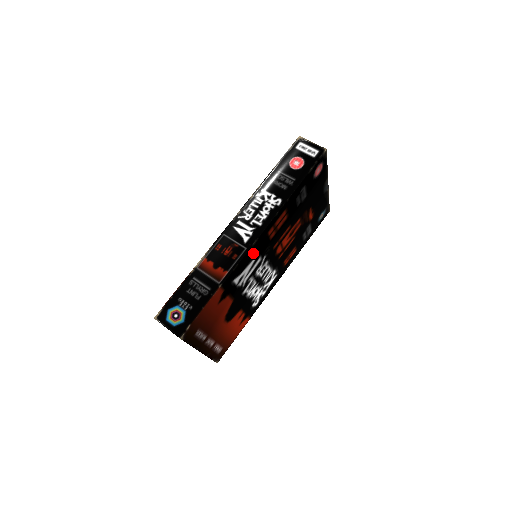
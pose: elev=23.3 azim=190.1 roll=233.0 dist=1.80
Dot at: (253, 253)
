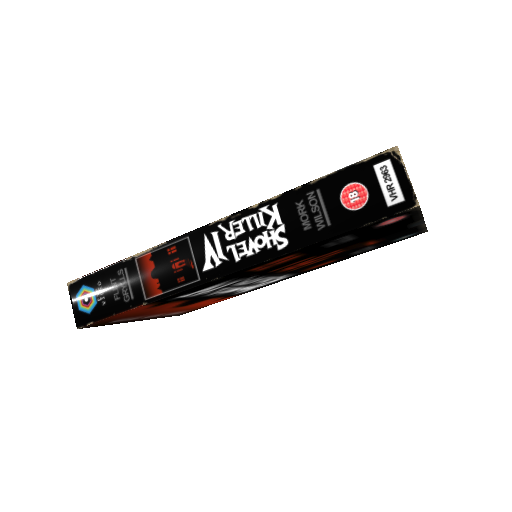
Dot at: (216, 282)
